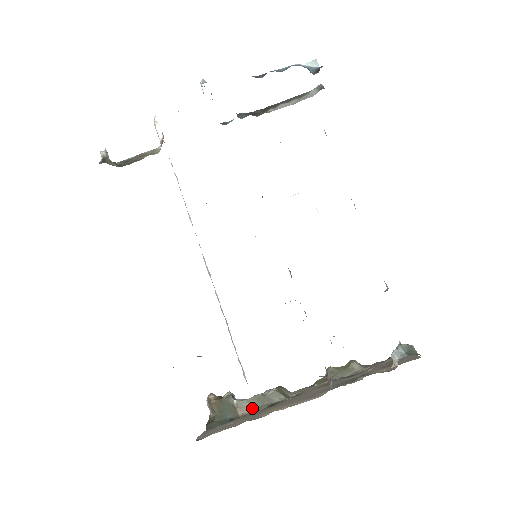
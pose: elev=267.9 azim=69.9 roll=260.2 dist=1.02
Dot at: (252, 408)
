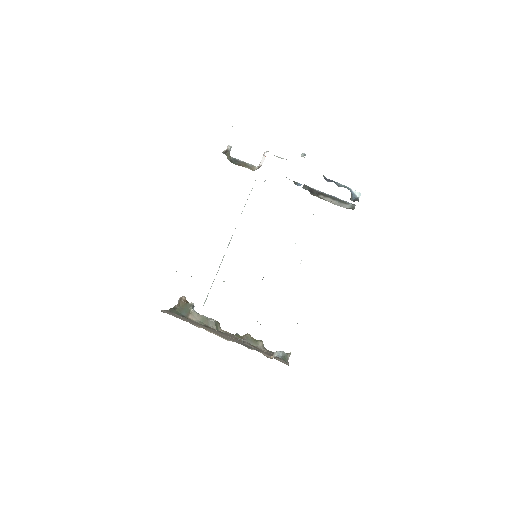
Dot at: (197, 319)
